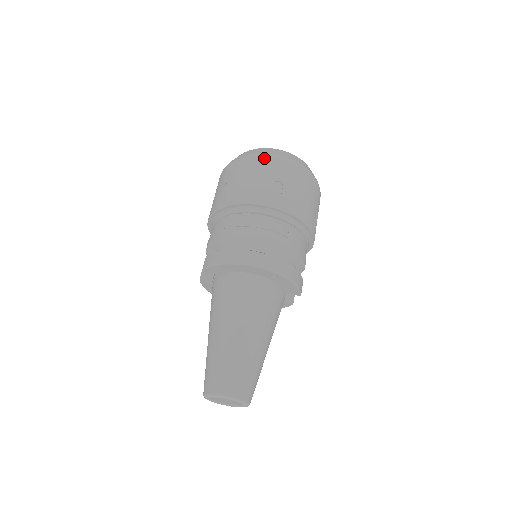
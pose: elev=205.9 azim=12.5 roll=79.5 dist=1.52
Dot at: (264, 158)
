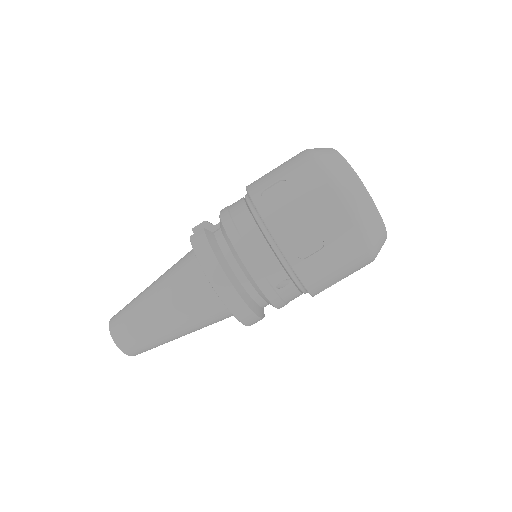
Dot at: (339, 203)
